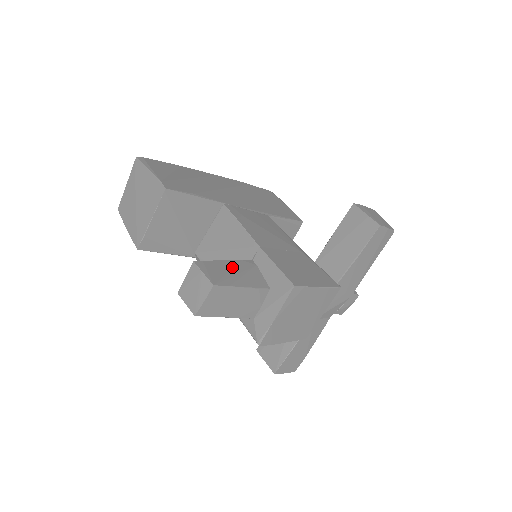
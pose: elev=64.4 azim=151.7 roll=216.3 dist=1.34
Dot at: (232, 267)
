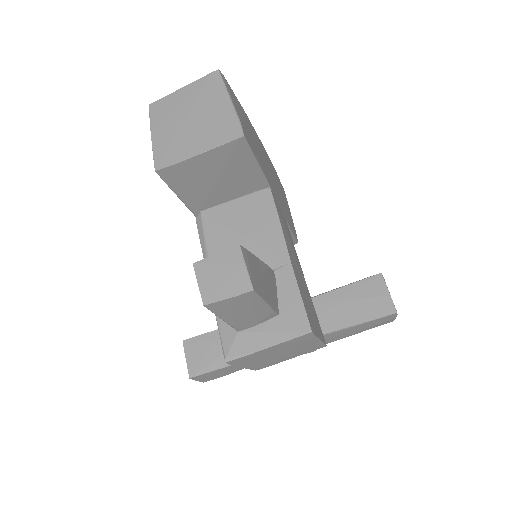
Dot at: (264, 272)
